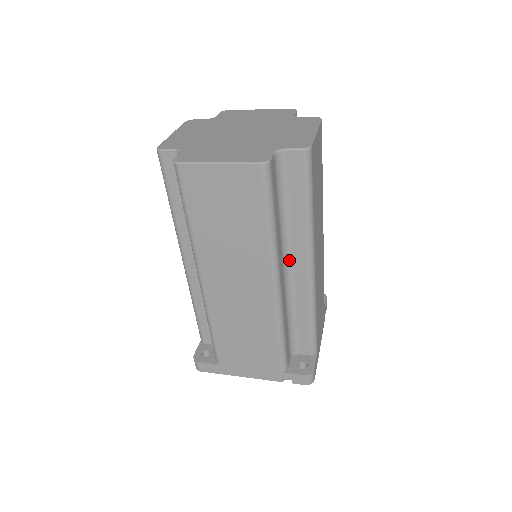
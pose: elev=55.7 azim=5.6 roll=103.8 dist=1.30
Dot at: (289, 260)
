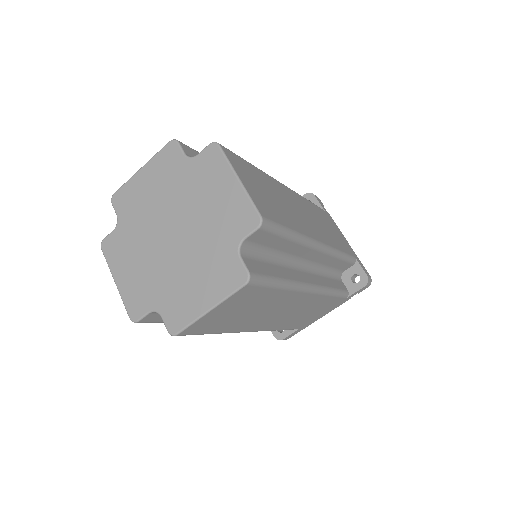
Dot at: occluded
